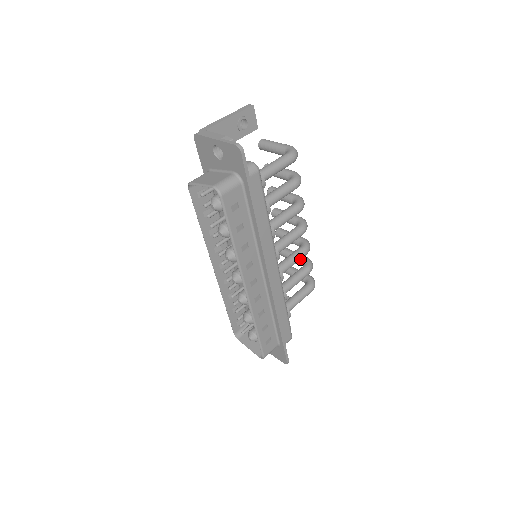
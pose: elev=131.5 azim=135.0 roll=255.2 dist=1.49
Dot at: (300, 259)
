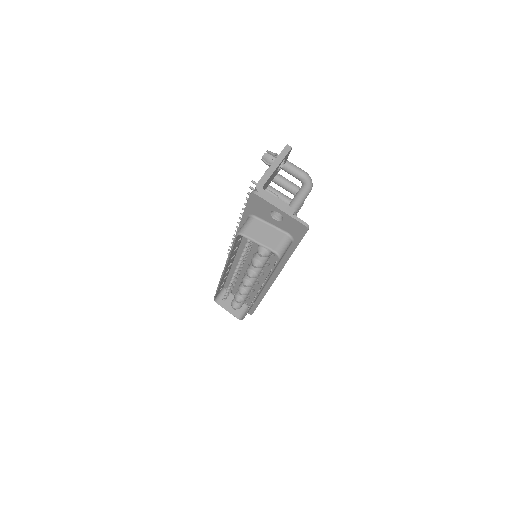
Dot at: occluded
